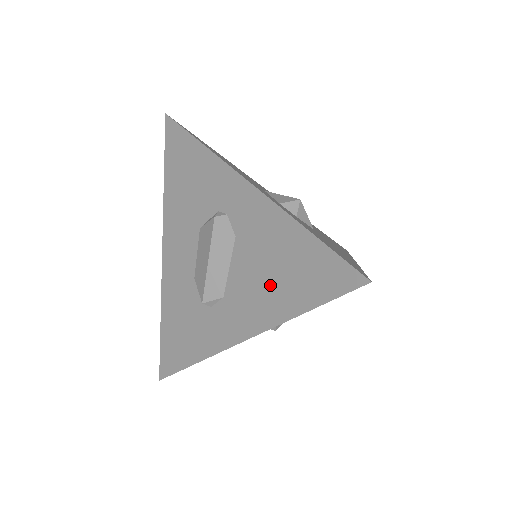
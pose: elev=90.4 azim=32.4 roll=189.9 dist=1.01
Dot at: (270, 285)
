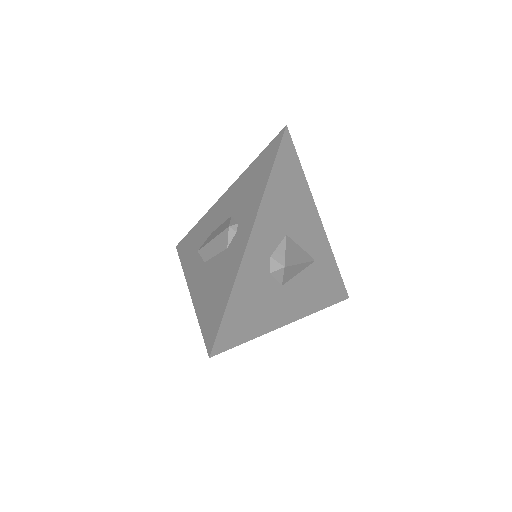
Dot at: (209, 292)
